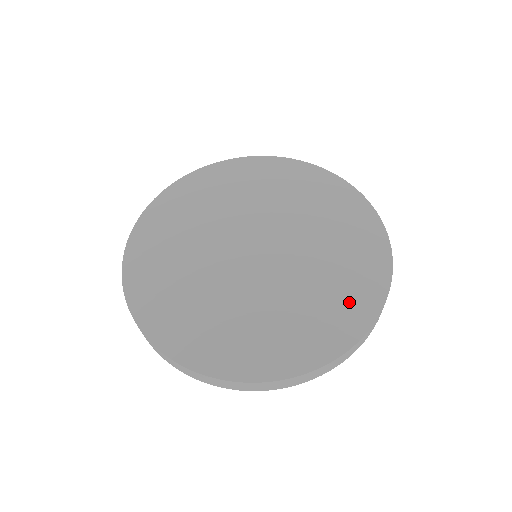
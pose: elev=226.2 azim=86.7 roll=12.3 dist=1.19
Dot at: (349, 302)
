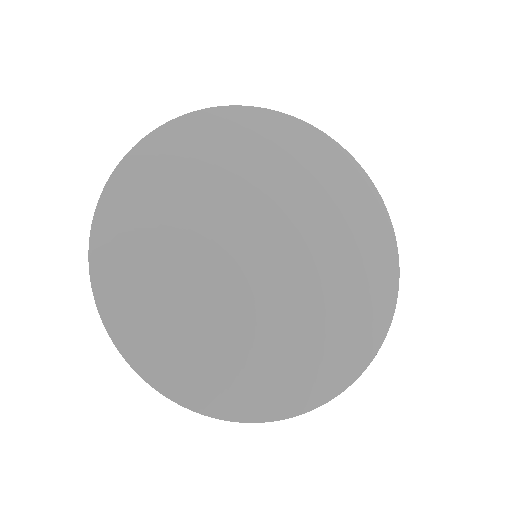
Dot at: (295, 379)
